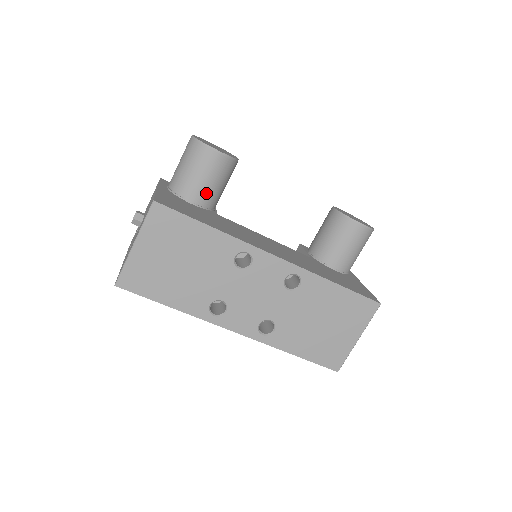
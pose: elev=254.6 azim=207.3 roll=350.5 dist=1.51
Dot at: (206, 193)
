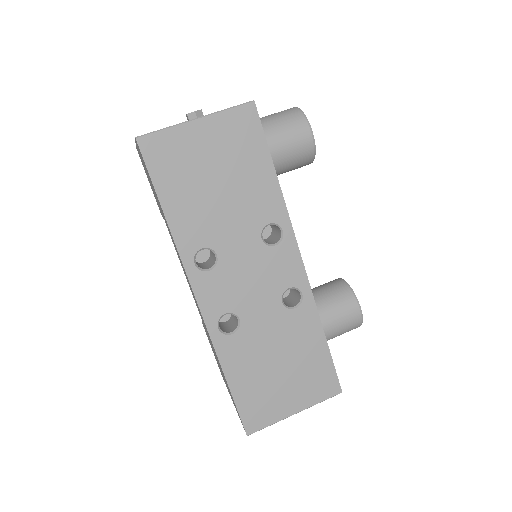
Dot at: occluded
